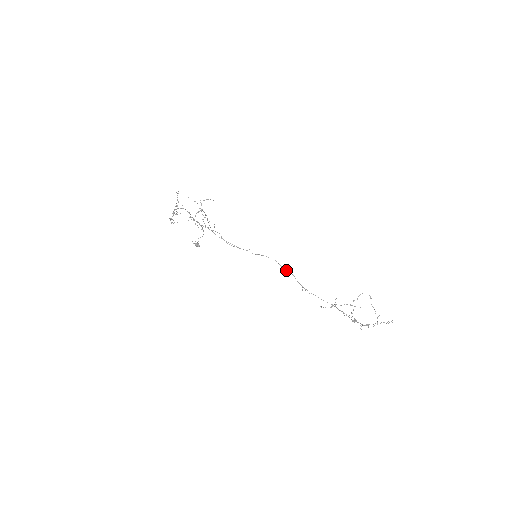
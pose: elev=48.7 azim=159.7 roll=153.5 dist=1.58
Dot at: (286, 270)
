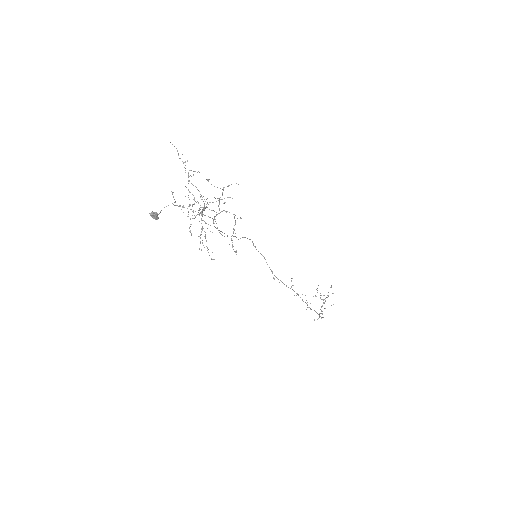
Dot at: (258, 251)
